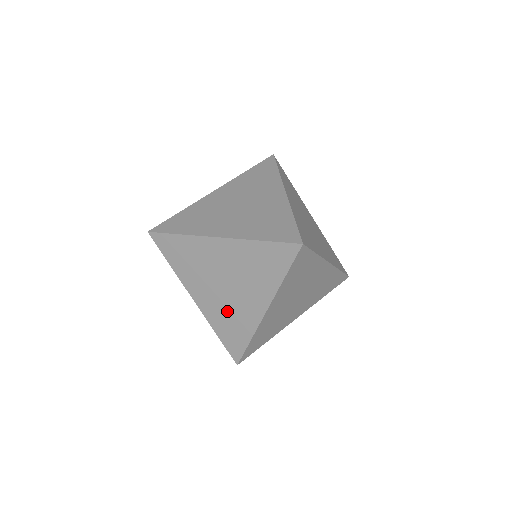
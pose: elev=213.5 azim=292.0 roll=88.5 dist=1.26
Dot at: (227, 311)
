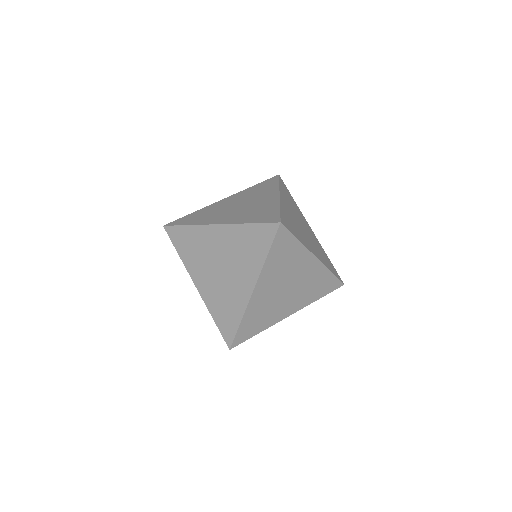
Dot at: (222, 294)
